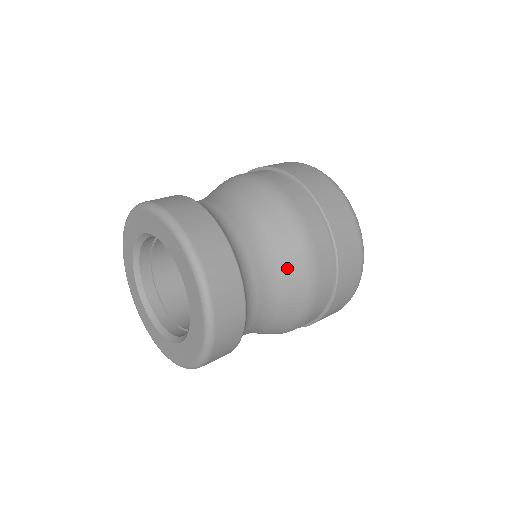
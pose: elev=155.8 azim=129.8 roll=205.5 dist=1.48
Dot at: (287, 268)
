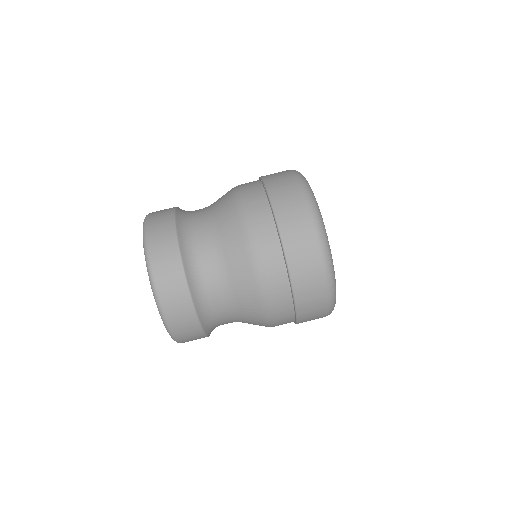
Dot at: (247, 311)
